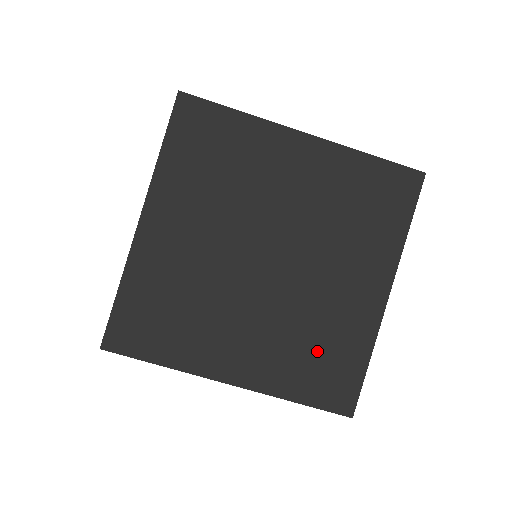
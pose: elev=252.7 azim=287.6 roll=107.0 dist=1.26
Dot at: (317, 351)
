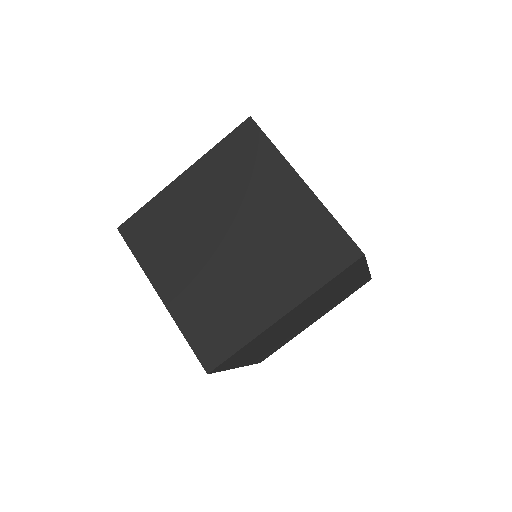
Dot at: occluded
